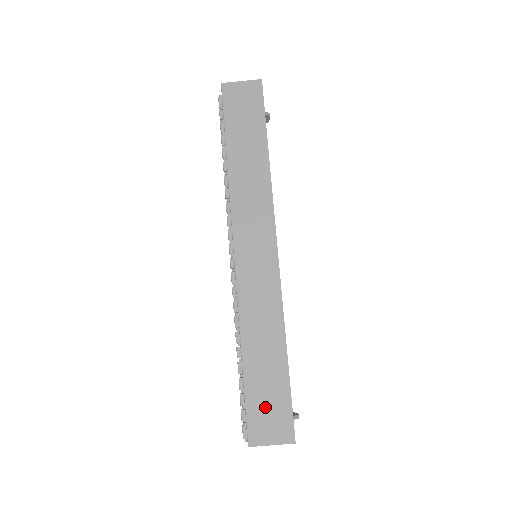
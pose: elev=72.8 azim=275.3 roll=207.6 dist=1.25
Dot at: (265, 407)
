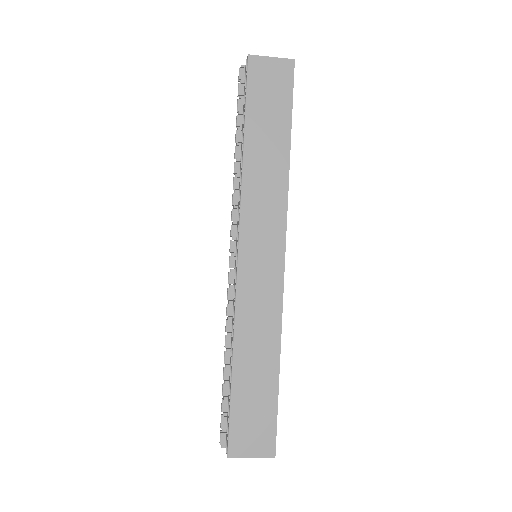
Dot at: (250, 420)
